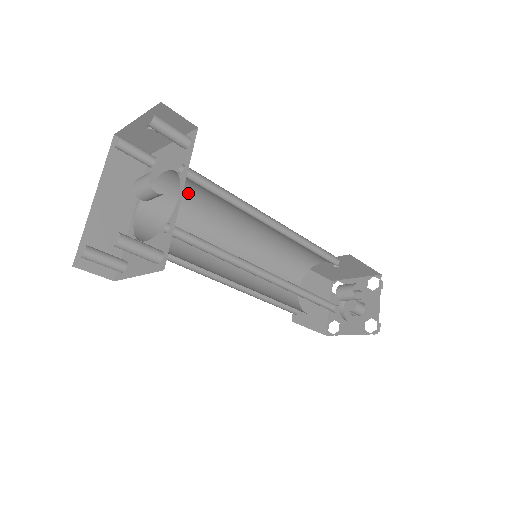
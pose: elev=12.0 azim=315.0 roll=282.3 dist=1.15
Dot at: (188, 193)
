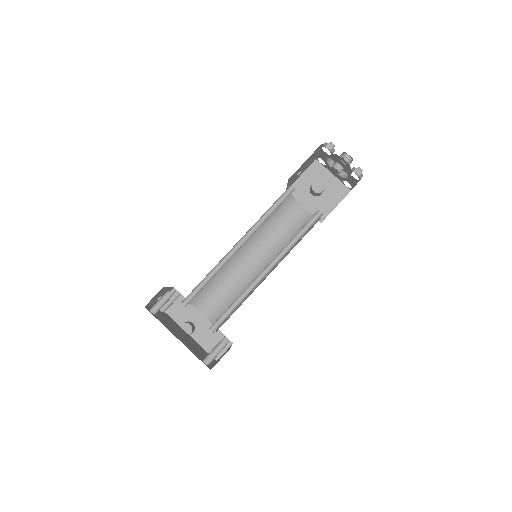
Dot at: occluded
